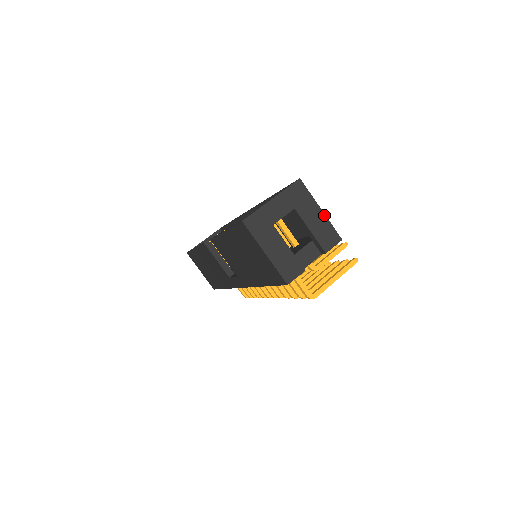
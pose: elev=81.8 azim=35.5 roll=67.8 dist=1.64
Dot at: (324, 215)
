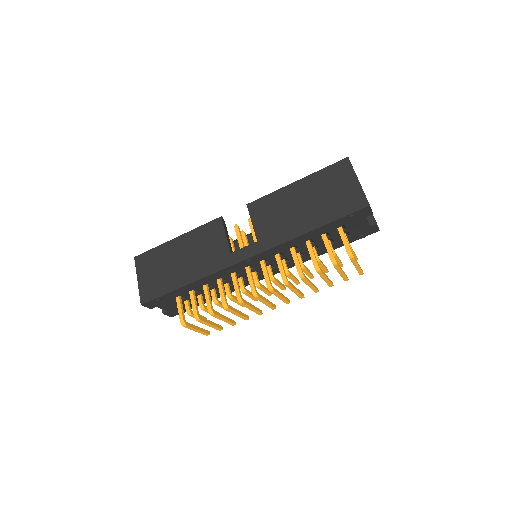
Dot at: occluded
